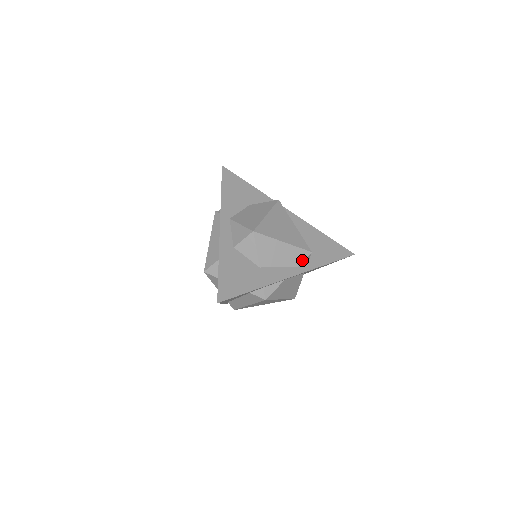
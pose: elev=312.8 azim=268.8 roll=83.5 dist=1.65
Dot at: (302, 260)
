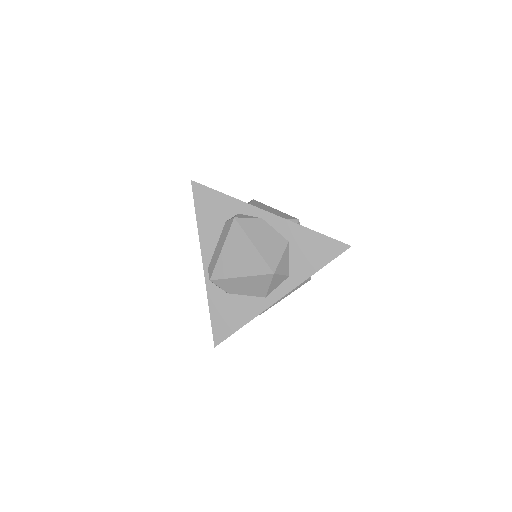
Dot at: occluded
